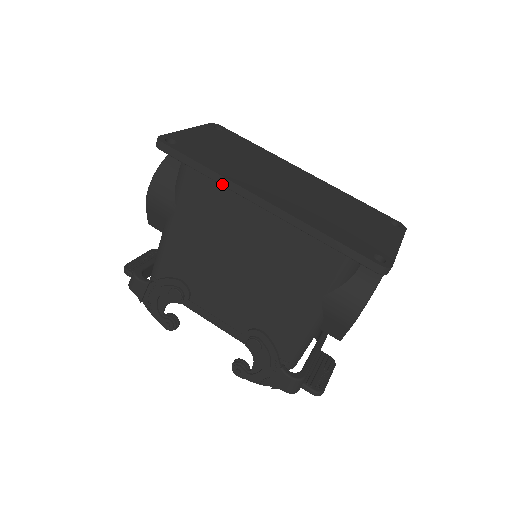
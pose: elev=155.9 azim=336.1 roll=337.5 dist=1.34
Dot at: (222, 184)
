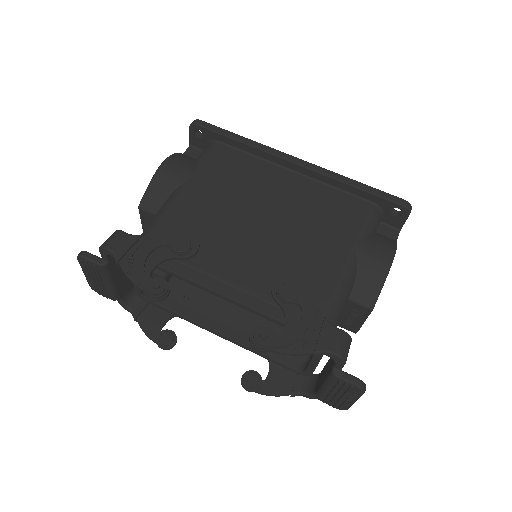
Dot at: (257, 147)
